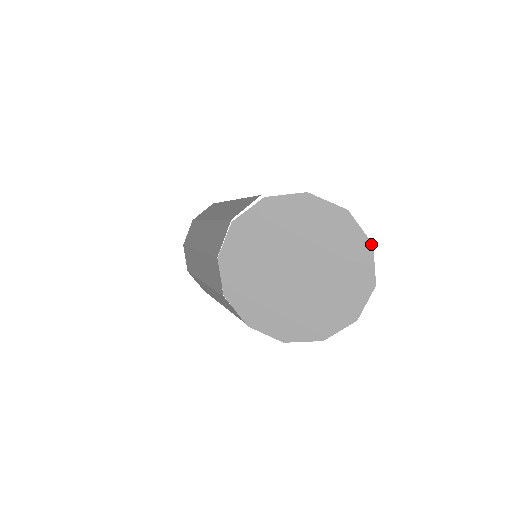
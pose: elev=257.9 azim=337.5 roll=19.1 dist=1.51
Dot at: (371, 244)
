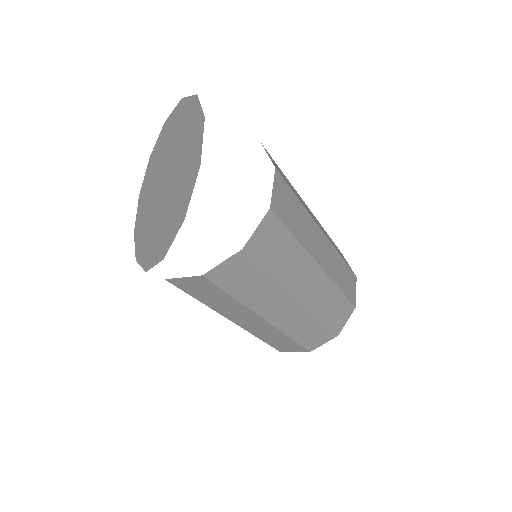
Dot at: (204, 118)
